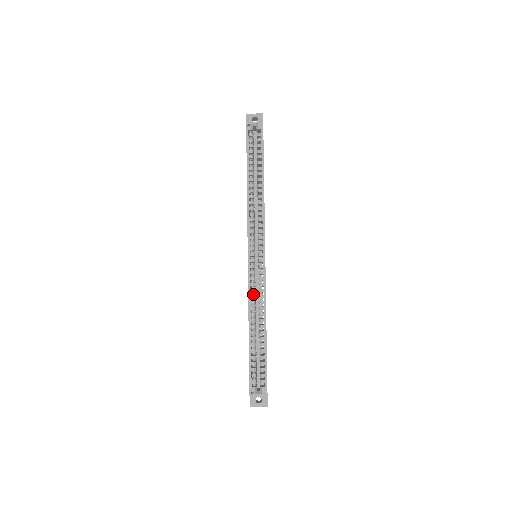
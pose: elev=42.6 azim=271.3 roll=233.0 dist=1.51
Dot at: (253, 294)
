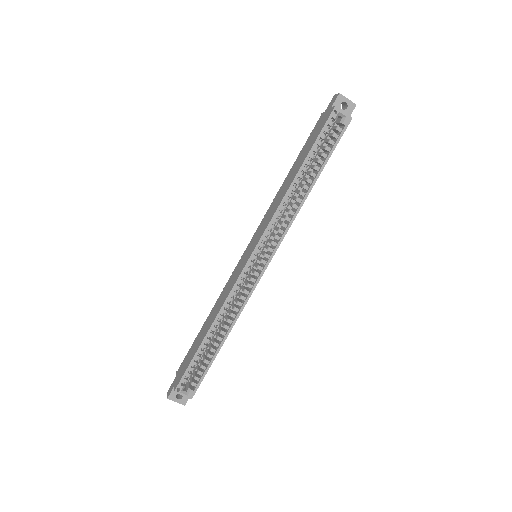
Dot at: (232, 297)
